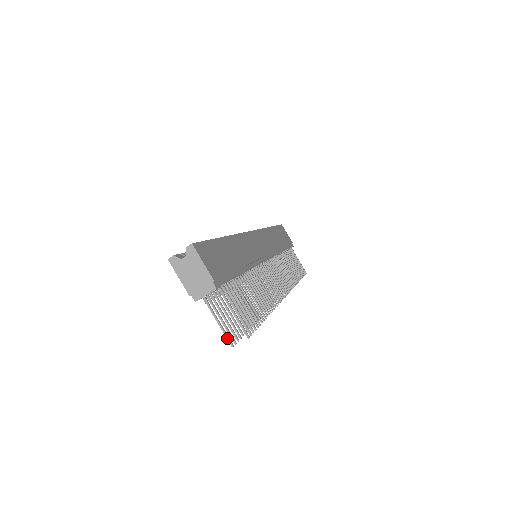
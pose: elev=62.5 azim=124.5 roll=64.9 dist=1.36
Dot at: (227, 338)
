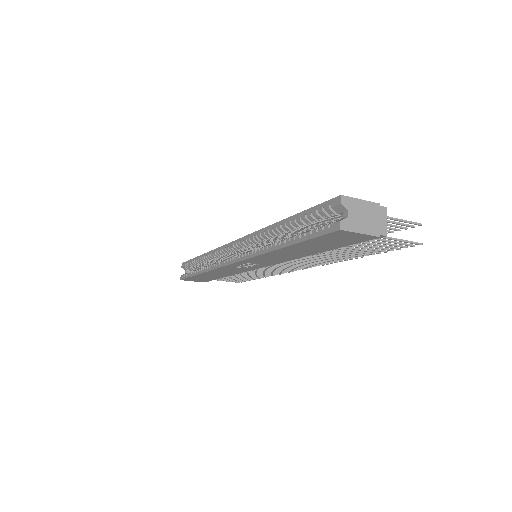
Dot at: (415, 243)
